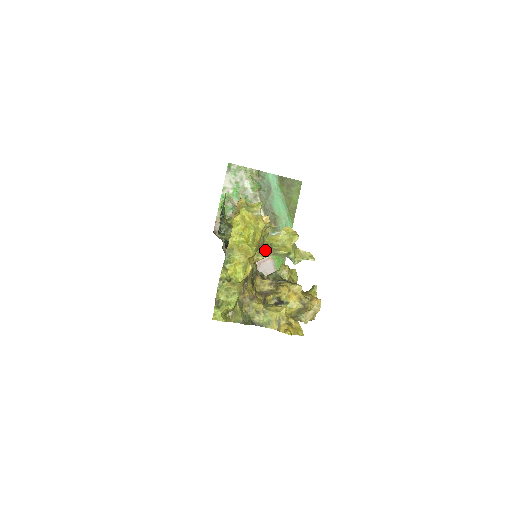
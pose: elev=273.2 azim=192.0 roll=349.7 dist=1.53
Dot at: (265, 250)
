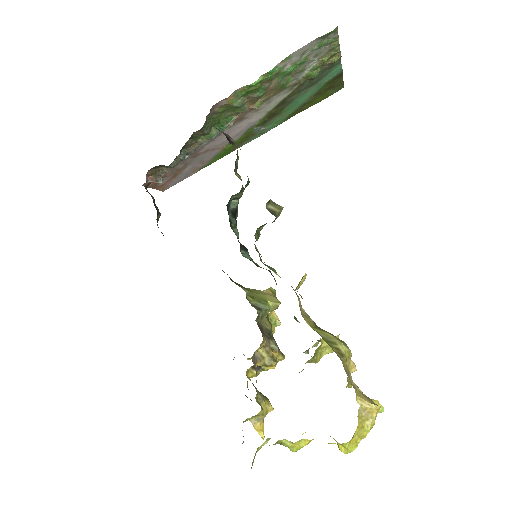
Dot at: (309, 361)
